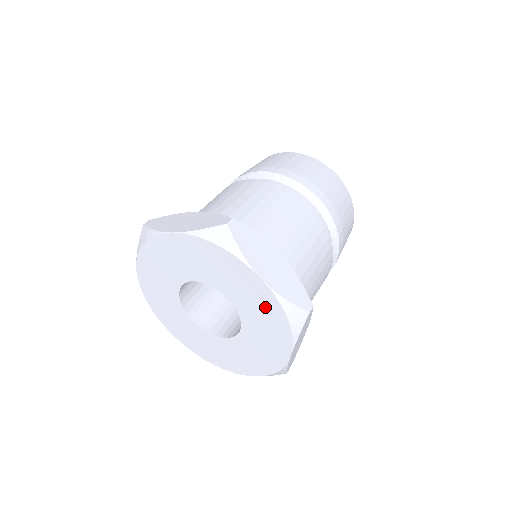
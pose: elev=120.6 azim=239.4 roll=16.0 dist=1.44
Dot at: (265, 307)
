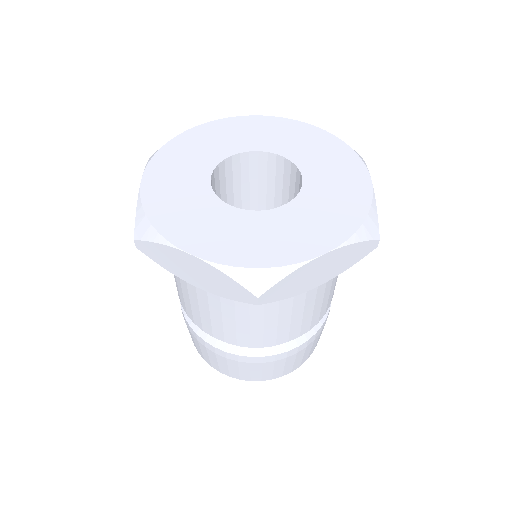
Dot at: (320, 143)
